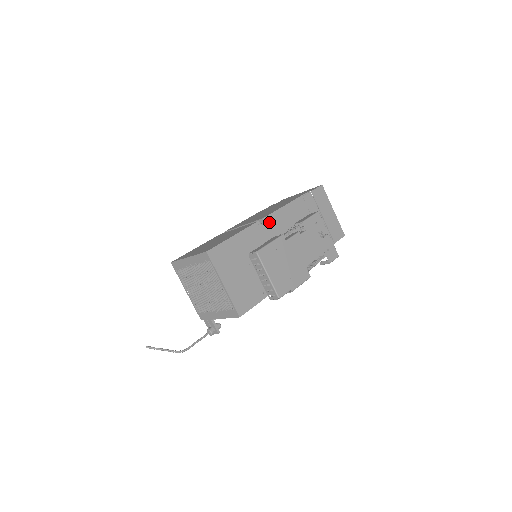
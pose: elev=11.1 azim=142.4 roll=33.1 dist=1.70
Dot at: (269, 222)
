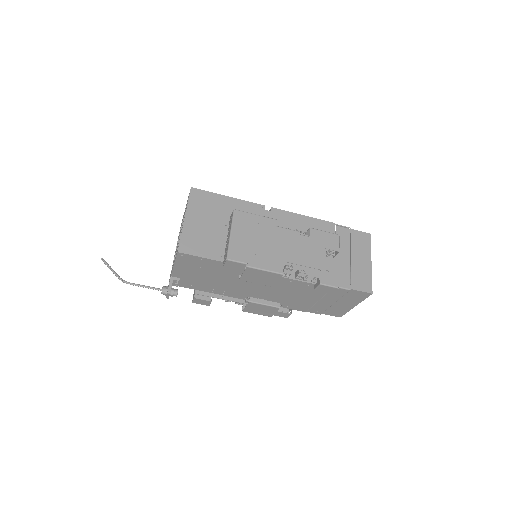
Dot at: (276, 214)
